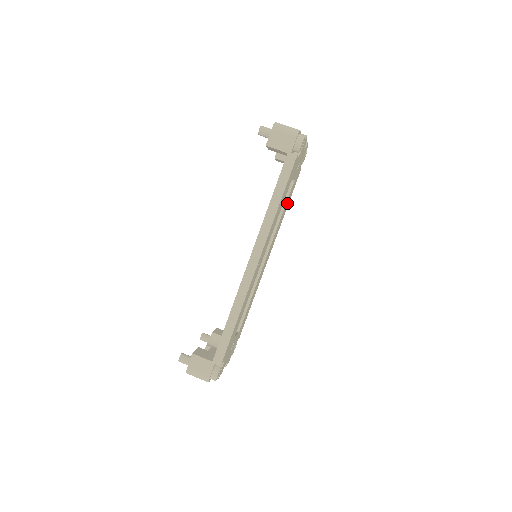
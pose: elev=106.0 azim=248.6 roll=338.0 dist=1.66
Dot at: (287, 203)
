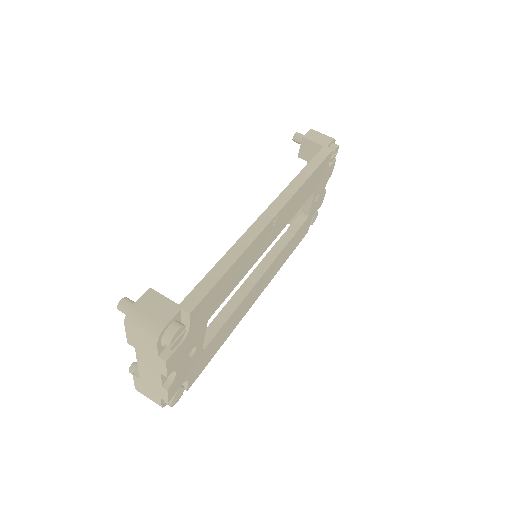
Dot at: (292, 245)
